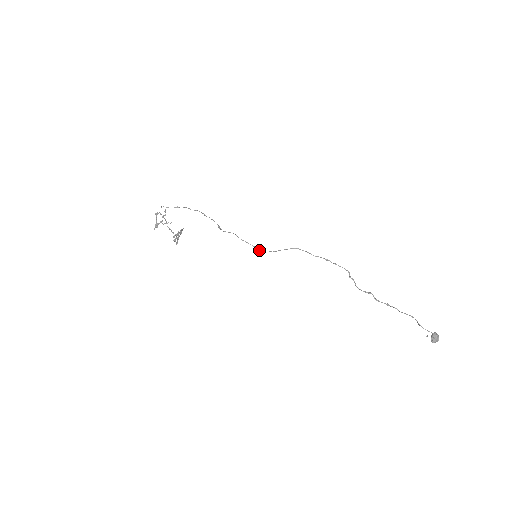
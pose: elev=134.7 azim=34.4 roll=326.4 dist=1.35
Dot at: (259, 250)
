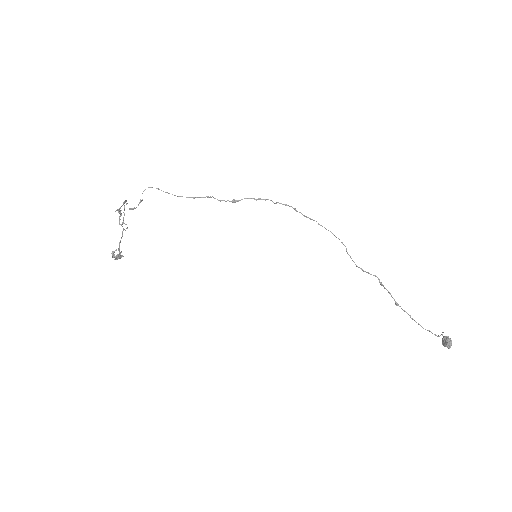
Dot at: (292, 207)
